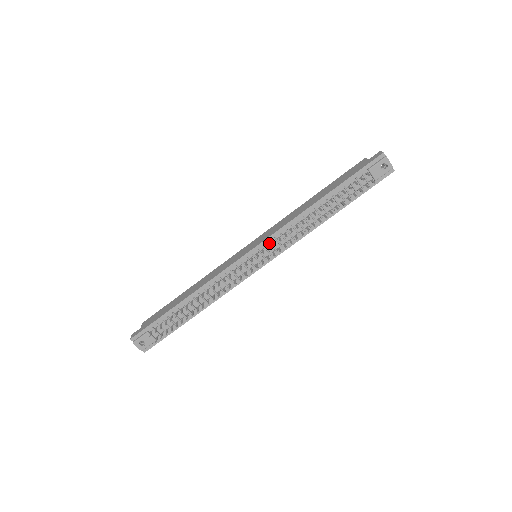
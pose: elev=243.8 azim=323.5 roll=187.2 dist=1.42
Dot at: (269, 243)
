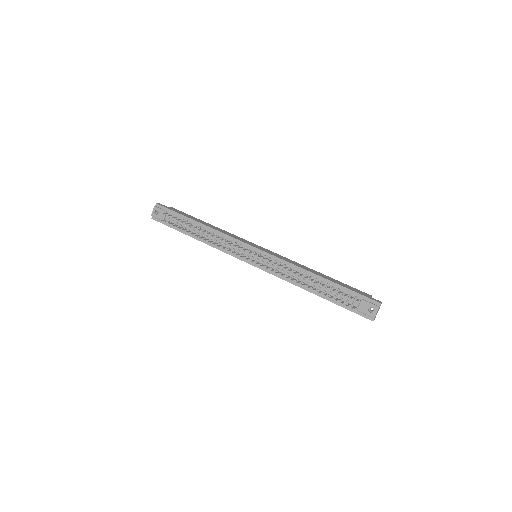
Dot at: (269, 258)
